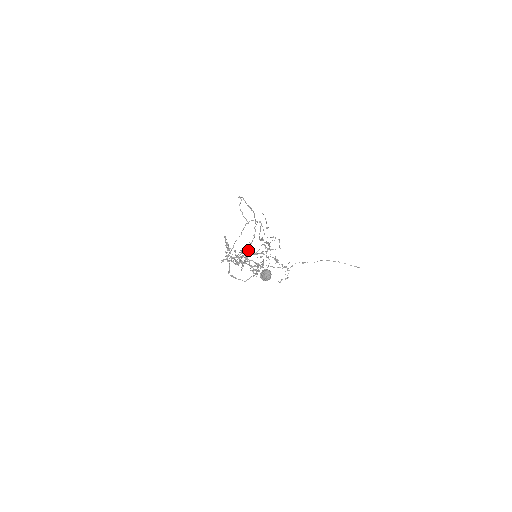
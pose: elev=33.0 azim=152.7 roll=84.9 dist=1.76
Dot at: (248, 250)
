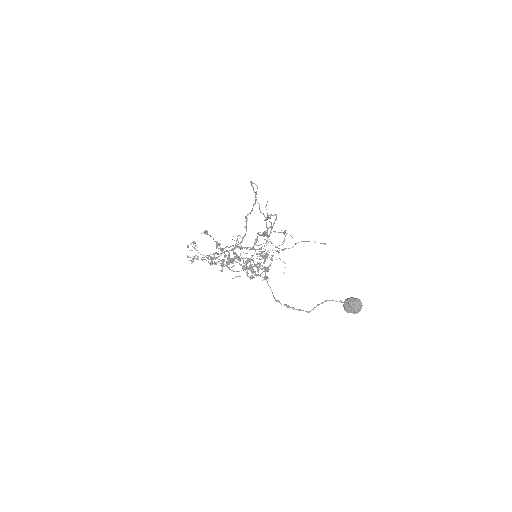
Dot at: (240, 247)
